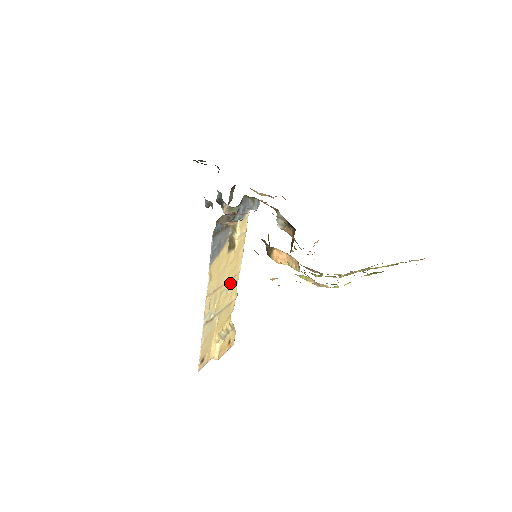
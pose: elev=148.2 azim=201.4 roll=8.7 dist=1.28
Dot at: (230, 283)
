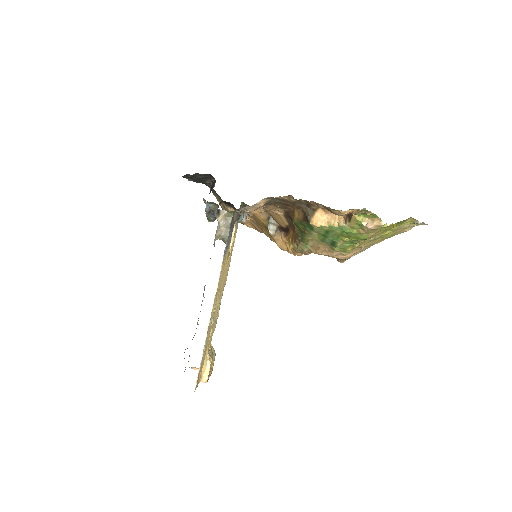
Dot at: (220, 294)
